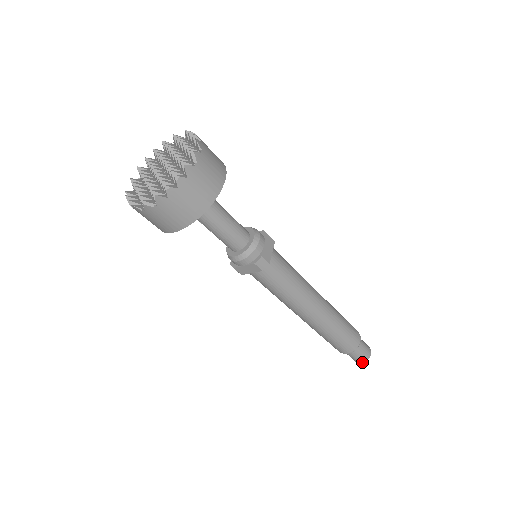
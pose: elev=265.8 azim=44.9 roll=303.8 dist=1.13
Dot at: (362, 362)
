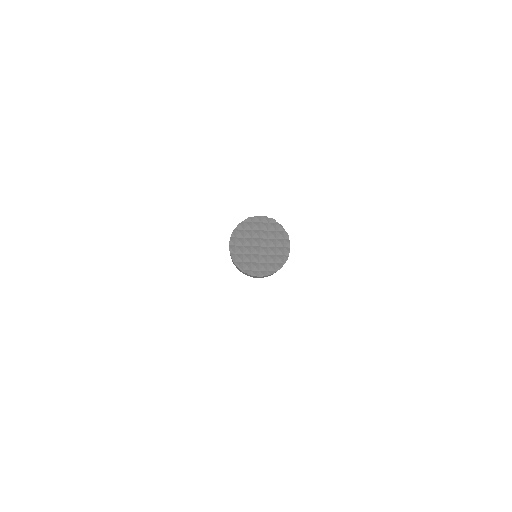
Dot at: occluded
